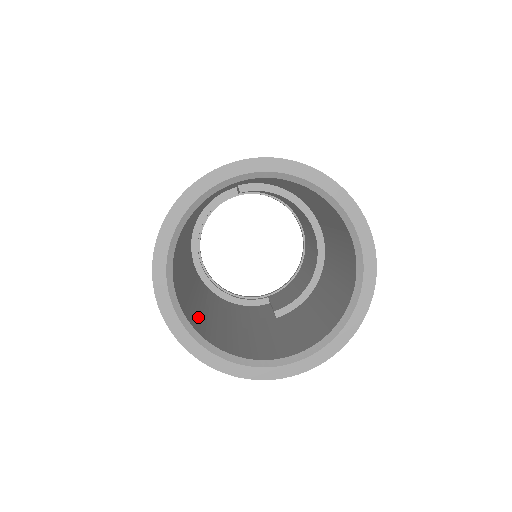
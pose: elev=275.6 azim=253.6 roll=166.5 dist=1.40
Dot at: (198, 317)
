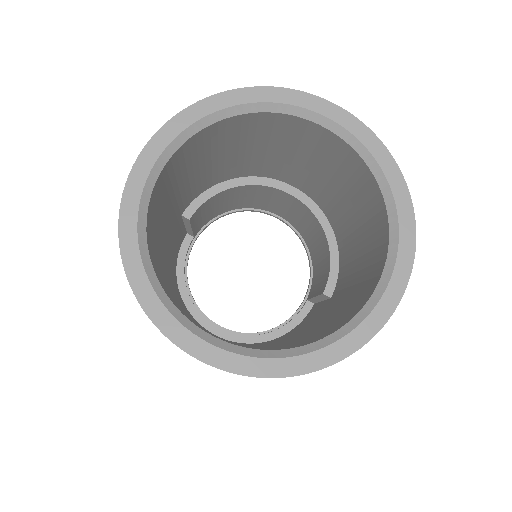
Dot at: occluded
